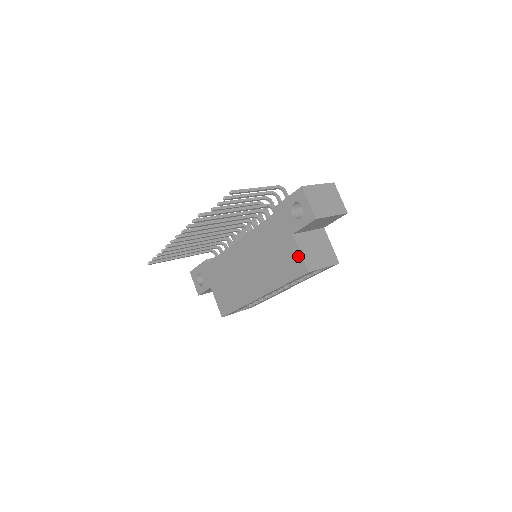
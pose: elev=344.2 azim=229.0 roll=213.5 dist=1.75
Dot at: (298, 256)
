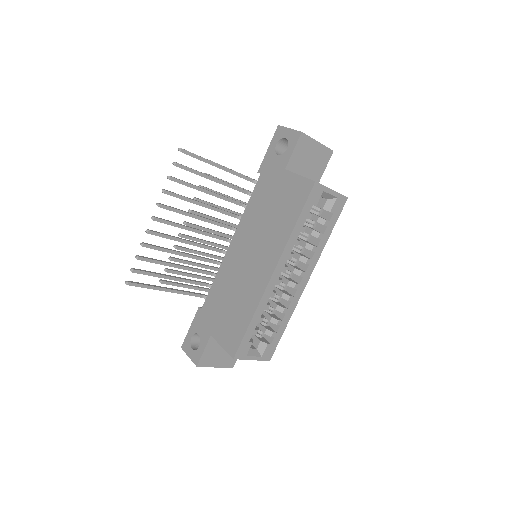
Dot at: (298, 180)
